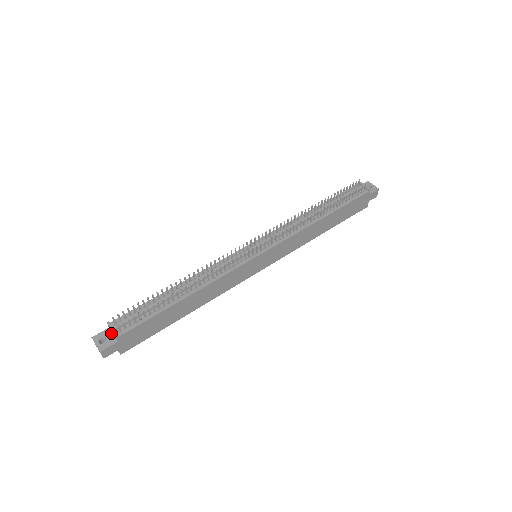
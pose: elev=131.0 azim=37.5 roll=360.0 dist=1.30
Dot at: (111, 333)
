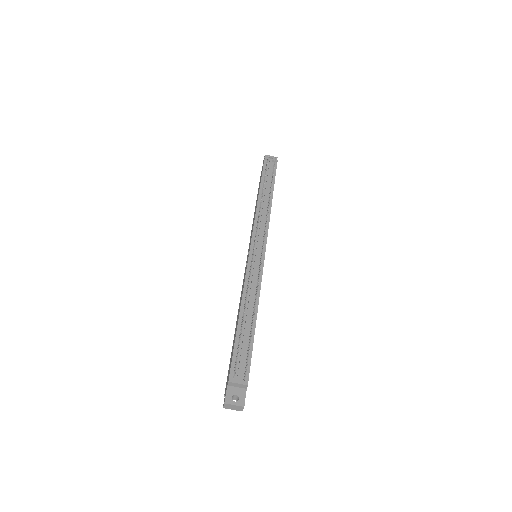
Dot at: (234, 388)
